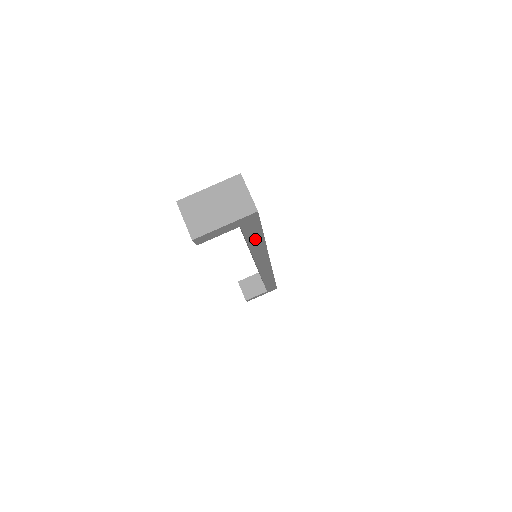
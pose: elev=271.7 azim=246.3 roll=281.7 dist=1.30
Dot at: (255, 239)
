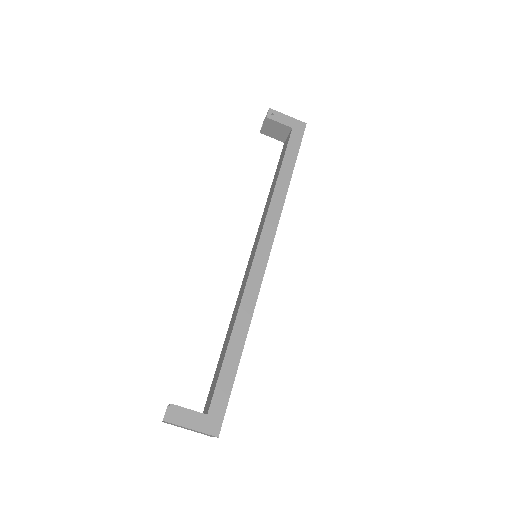
Dot at: occluded
